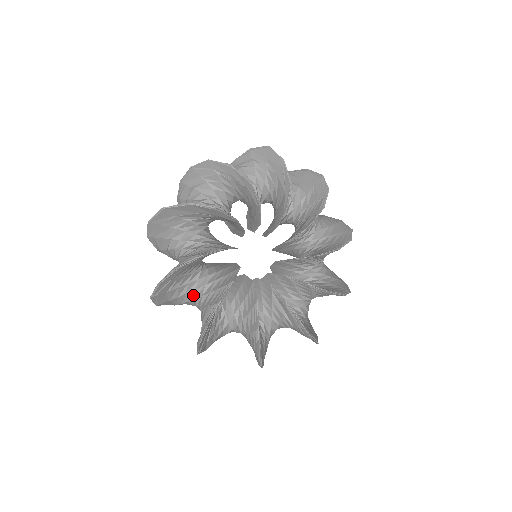
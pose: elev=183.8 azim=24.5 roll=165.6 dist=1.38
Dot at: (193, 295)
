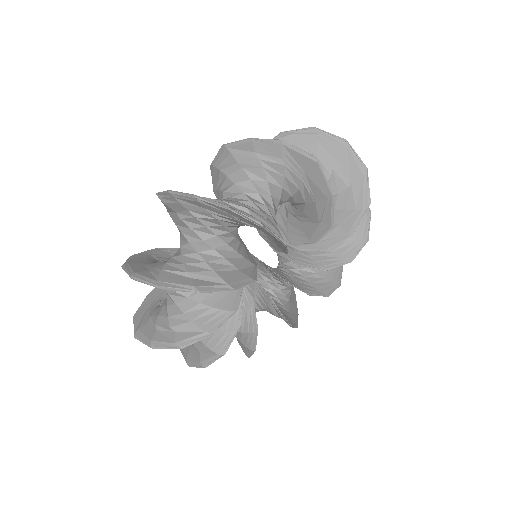
Dot at: occluded
